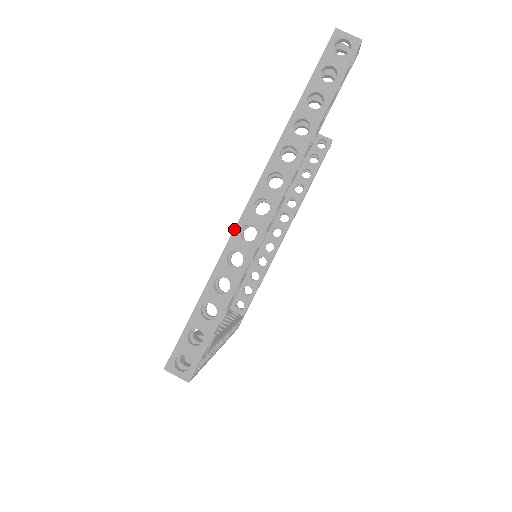
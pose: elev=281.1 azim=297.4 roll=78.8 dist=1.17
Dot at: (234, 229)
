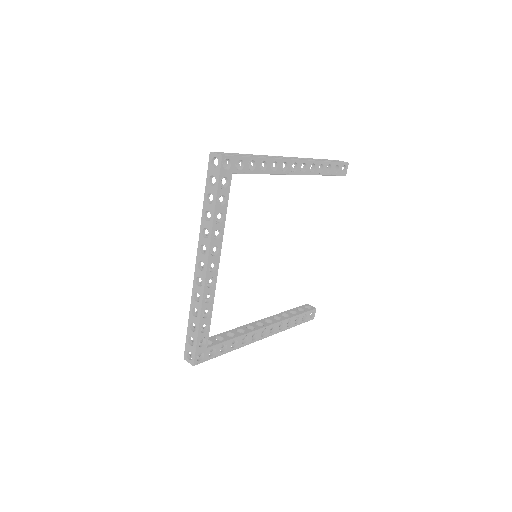
Dot at: occluded
